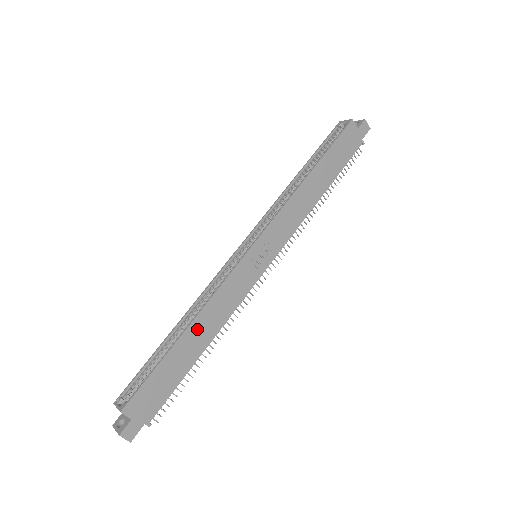
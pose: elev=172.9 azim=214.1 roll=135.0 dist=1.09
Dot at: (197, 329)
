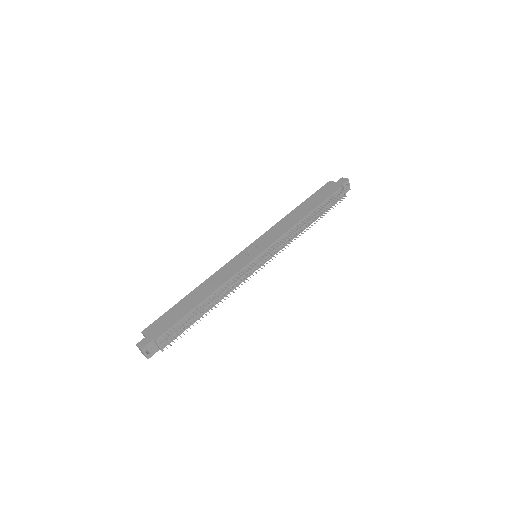
Dot at: (201, 290)
